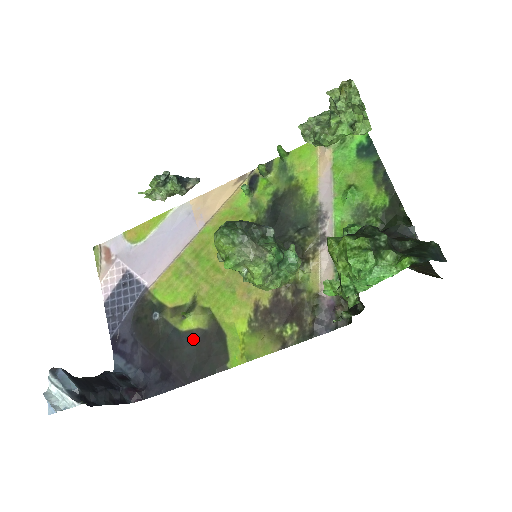
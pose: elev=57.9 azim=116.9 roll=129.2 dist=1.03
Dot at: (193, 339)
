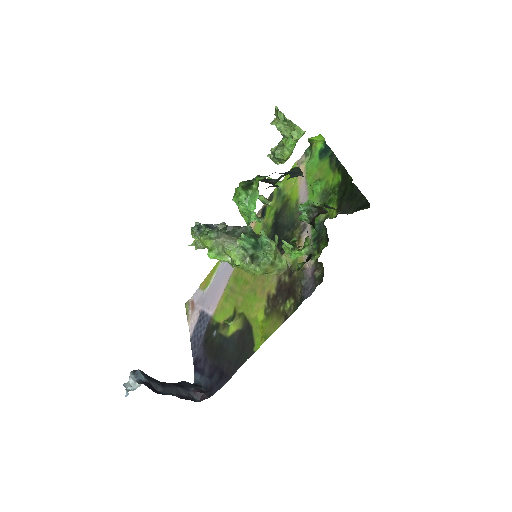
Dot at: (234, 339)
